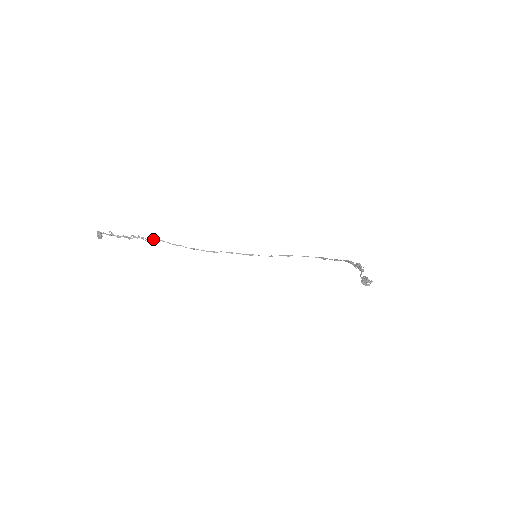
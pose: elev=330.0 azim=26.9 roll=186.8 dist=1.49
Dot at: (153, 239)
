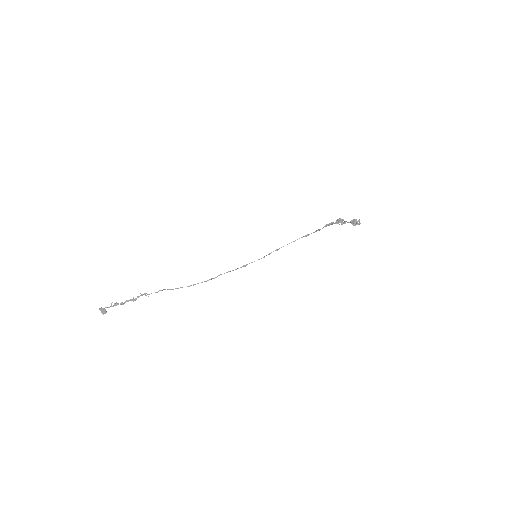
Dot at: (155, 292)
